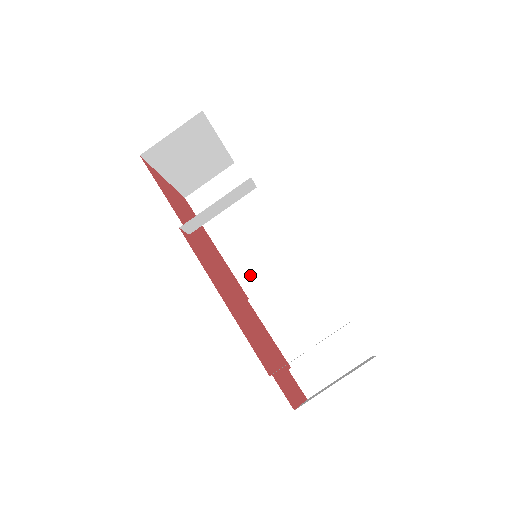
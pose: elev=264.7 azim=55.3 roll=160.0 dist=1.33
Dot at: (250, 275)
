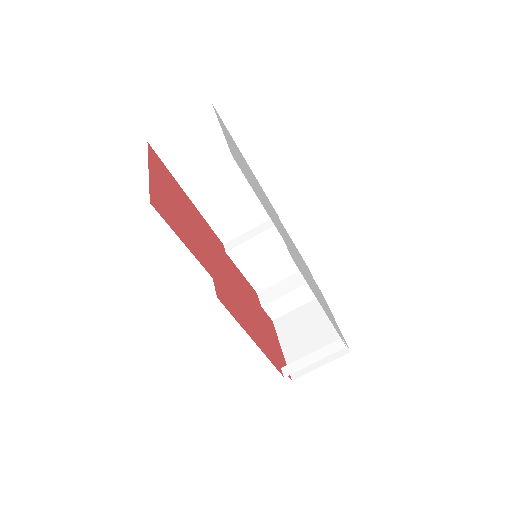
Dot at: (225, 224)
